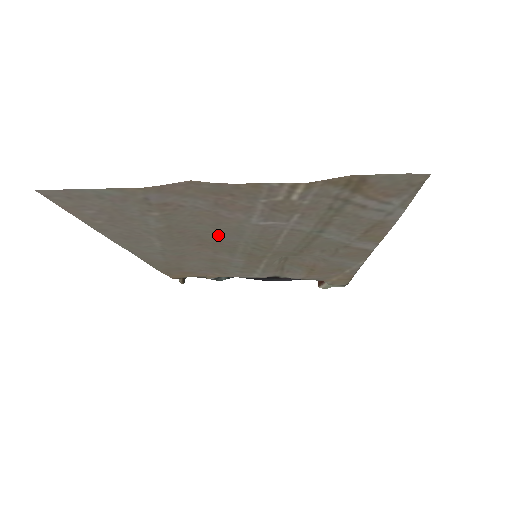
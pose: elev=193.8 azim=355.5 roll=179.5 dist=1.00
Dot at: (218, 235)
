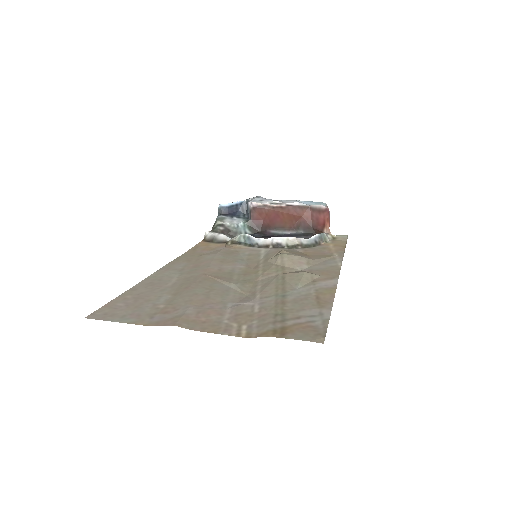
Dot at: (213, 286)
